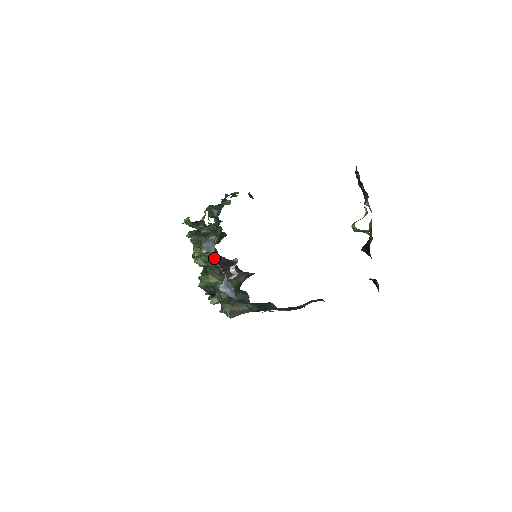
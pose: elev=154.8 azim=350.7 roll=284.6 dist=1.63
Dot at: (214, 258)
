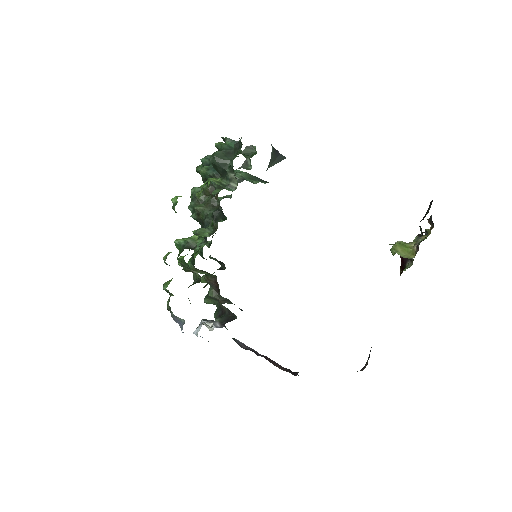
Dot at: occluded
